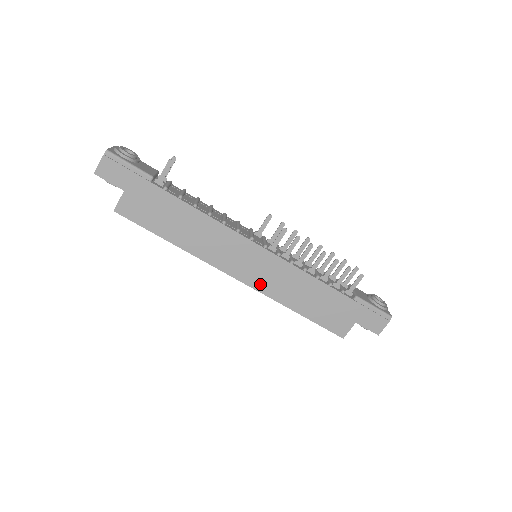
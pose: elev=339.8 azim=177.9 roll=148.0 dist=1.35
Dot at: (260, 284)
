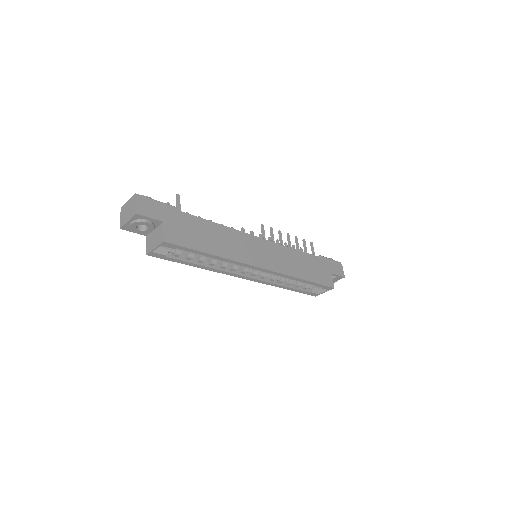
Dot at: (276, 267)
